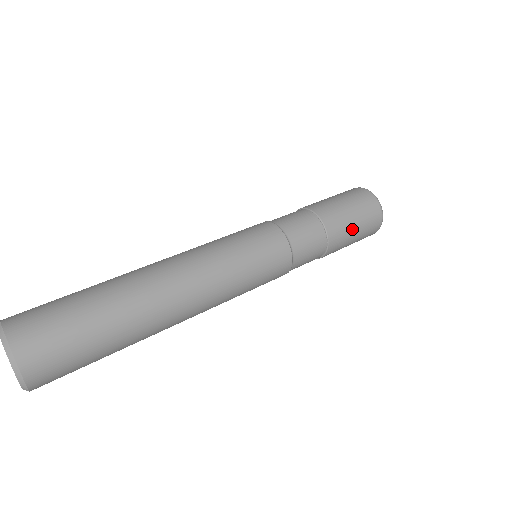
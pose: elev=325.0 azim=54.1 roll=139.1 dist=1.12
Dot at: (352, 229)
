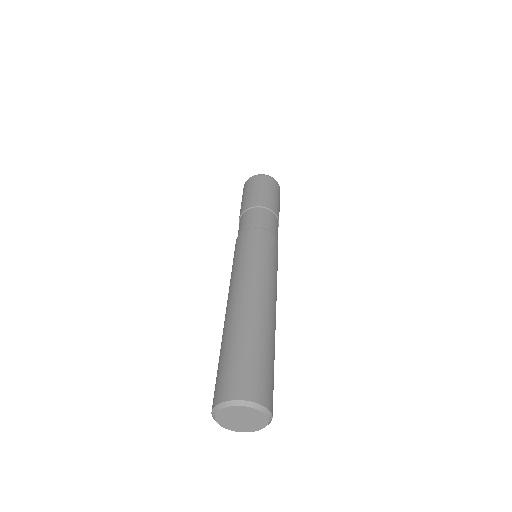
Dot at: occluded
